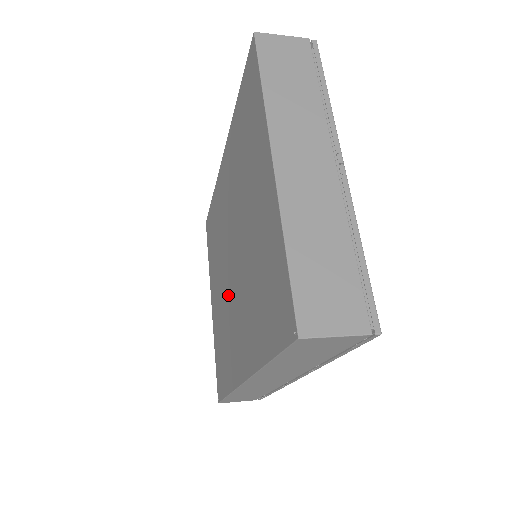
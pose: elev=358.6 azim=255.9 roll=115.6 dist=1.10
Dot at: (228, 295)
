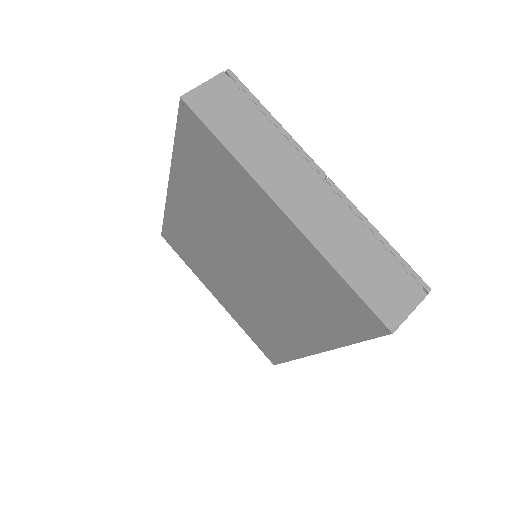
Dot at: (249, 296)
